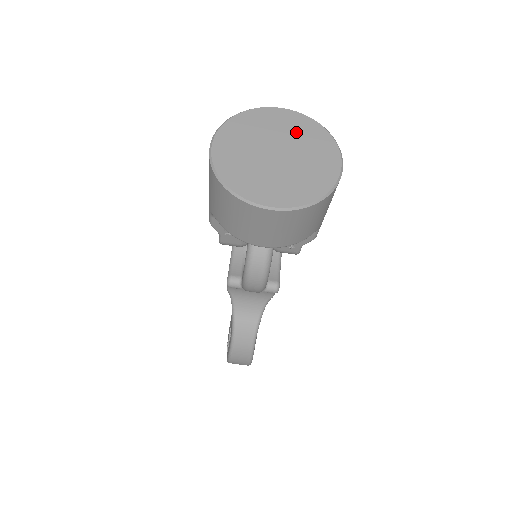
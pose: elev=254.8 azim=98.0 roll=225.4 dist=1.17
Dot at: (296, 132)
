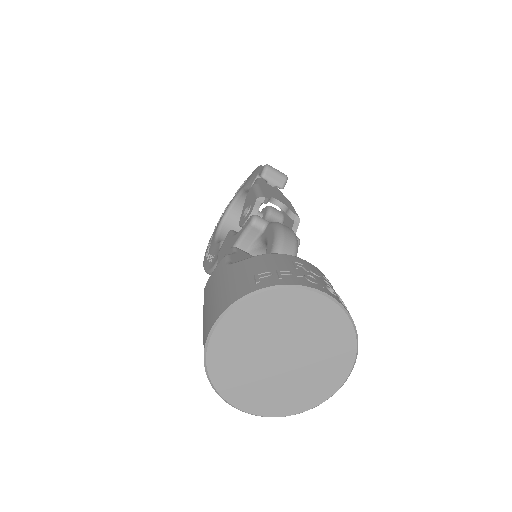
Dot at: (320, 335)
